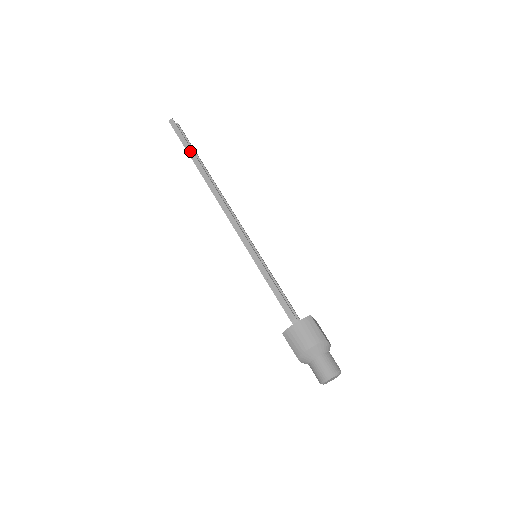
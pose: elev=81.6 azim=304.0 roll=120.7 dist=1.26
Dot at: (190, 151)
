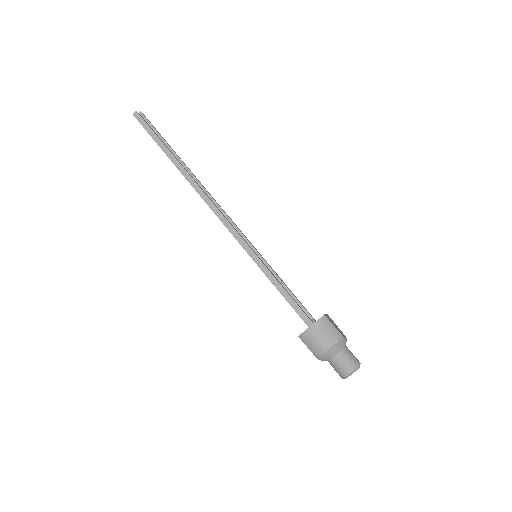
Dot at: (164, 148)
